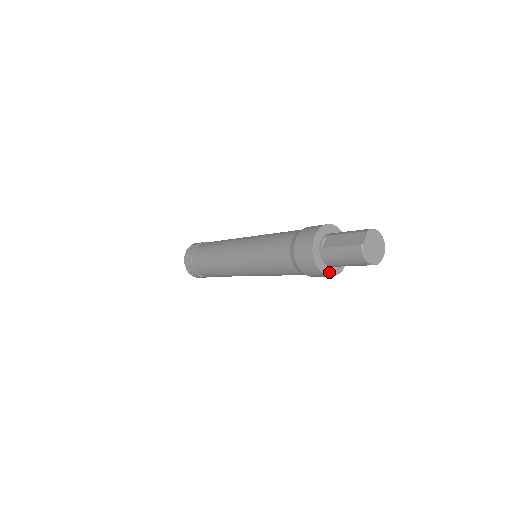
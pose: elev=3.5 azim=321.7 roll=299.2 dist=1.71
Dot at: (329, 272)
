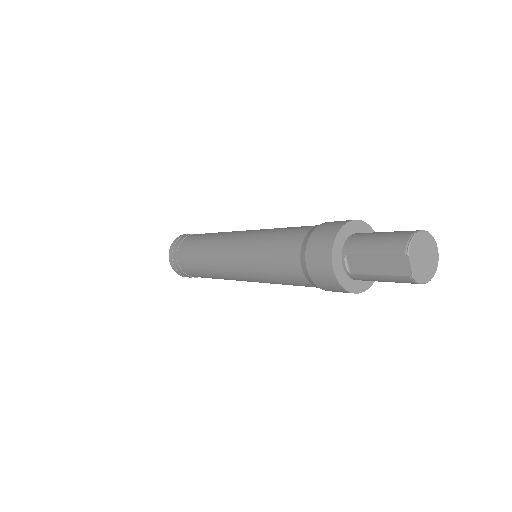
Dot at: occluded
